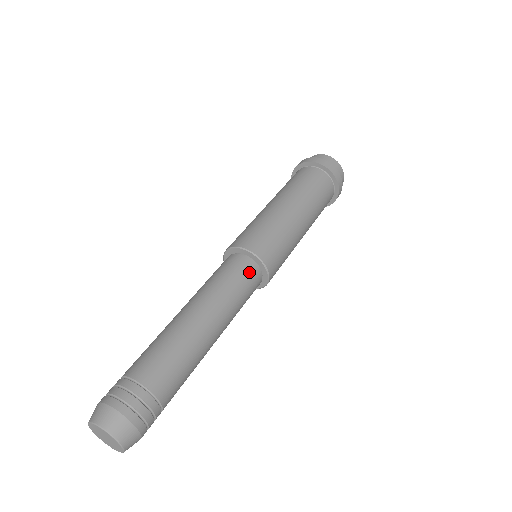
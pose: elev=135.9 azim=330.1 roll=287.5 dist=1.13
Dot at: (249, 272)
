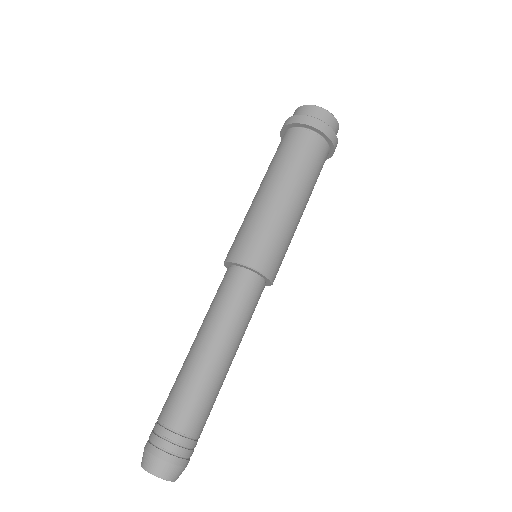
Dot at: (247, 285)
